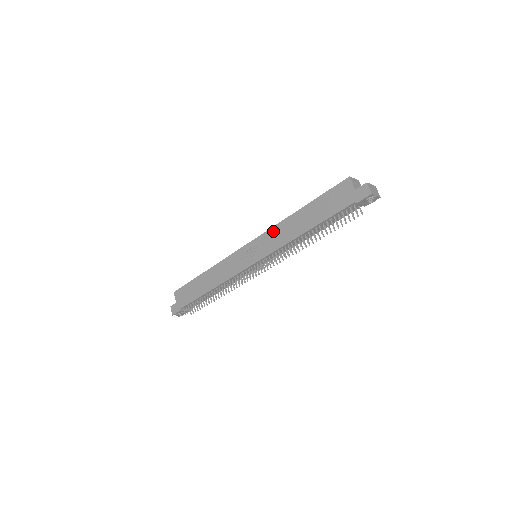
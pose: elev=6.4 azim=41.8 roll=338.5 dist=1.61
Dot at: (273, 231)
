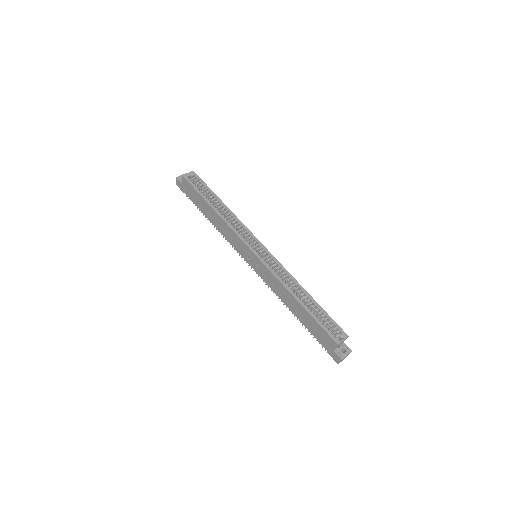
Dot at: (273, 278)
